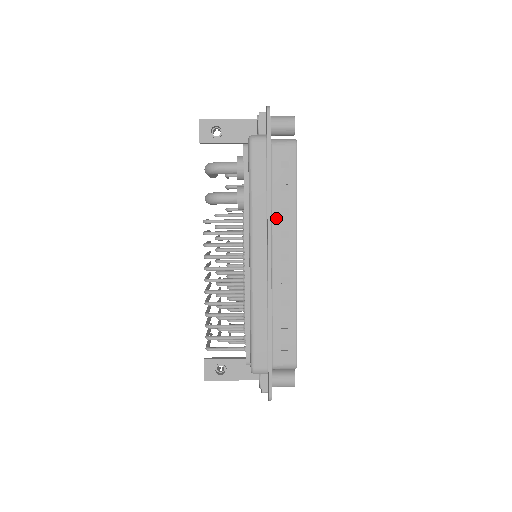
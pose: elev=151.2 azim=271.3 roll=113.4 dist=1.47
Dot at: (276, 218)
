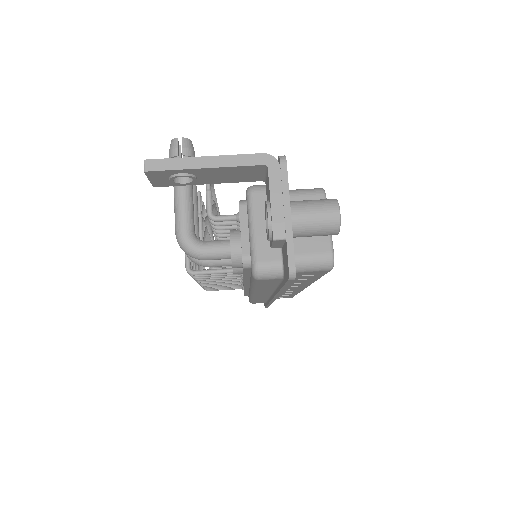
Dot at: occluded
